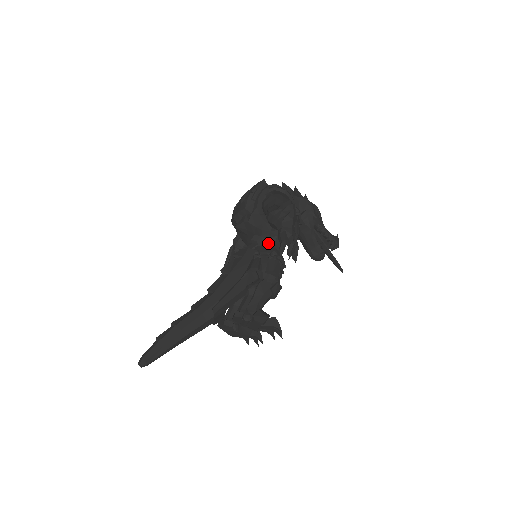
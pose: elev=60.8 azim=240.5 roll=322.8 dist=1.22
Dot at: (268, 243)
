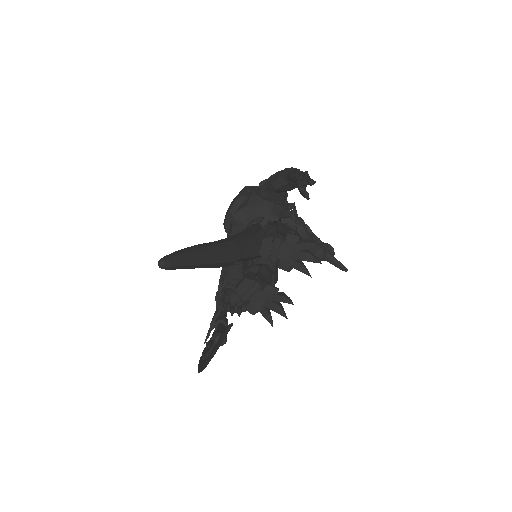
Dot at: occluded
